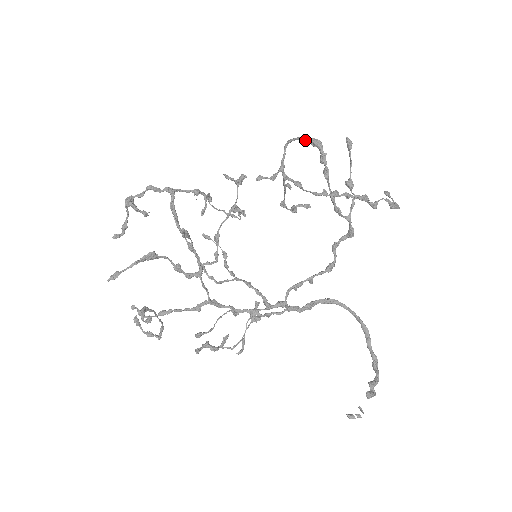
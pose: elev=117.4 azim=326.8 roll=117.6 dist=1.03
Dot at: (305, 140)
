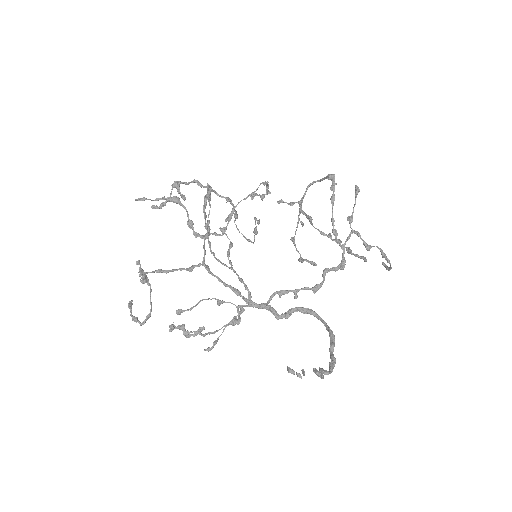
Dot at: (323, 178)
